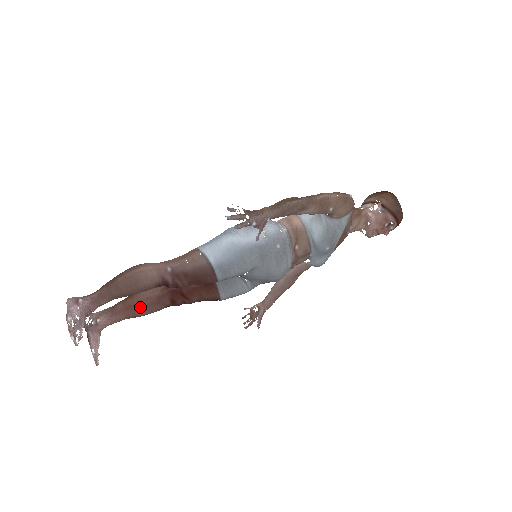
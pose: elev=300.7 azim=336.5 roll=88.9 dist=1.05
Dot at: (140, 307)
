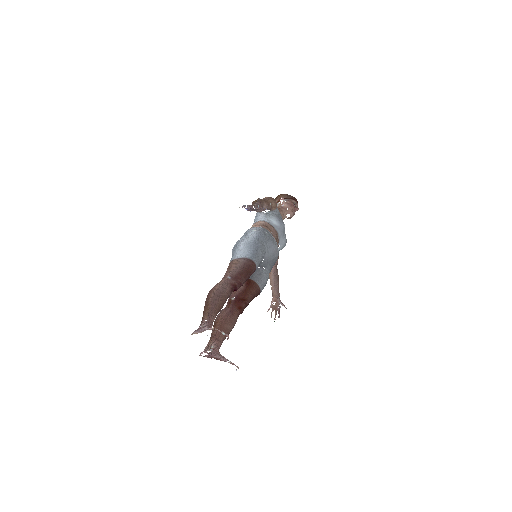
Dot at: (226, 324)
